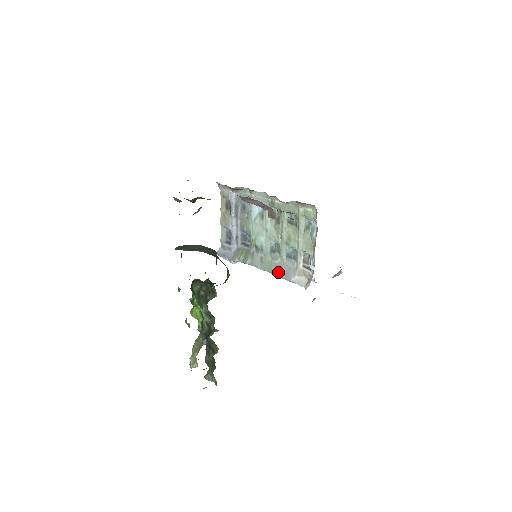
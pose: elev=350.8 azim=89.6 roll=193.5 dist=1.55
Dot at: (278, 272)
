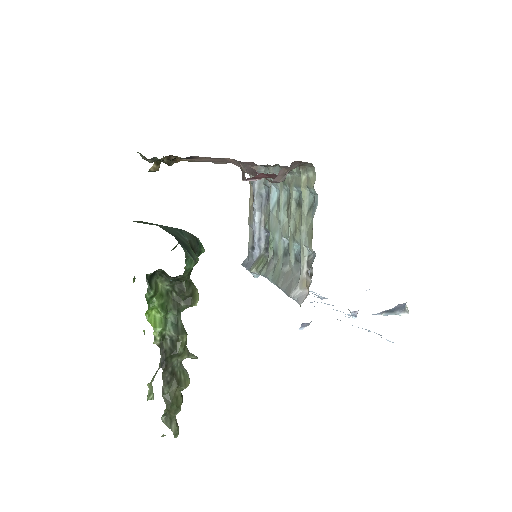
Dot at: (283, 284)
